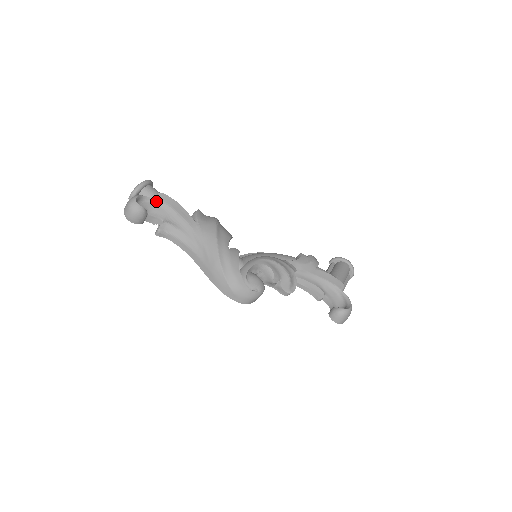
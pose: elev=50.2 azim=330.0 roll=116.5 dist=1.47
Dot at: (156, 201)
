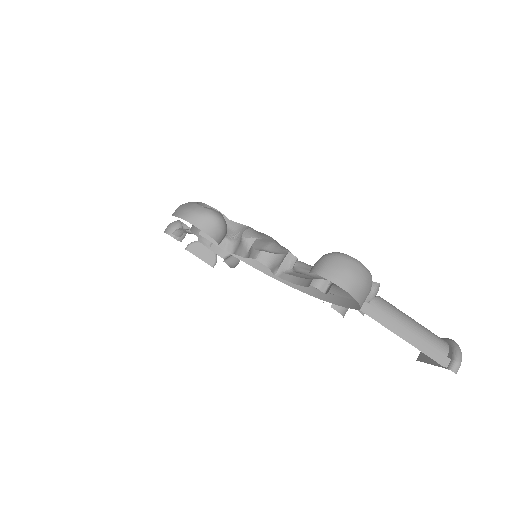
Dot at: occluded
